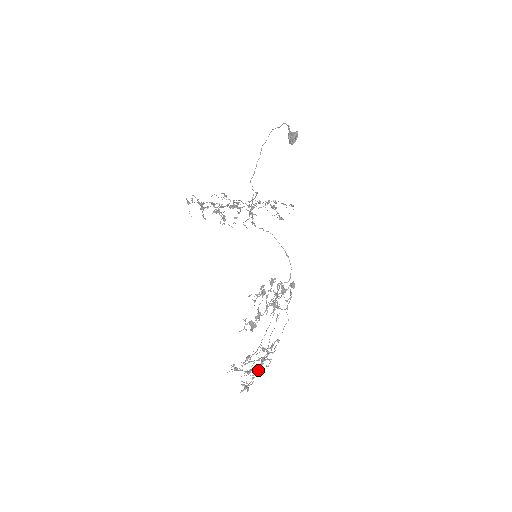
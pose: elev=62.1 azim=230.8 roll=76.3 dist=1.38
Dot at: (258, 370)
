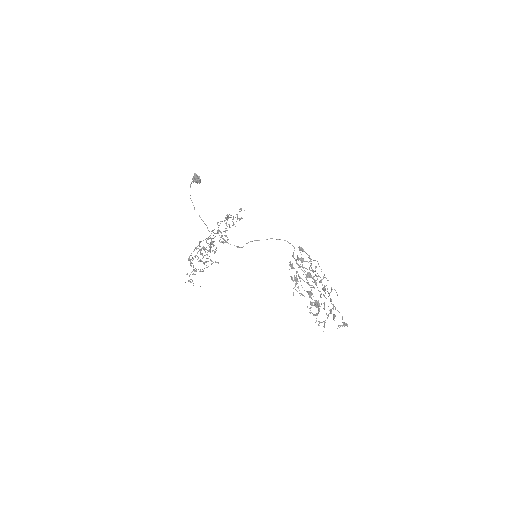
Dot at: (331, 300)
